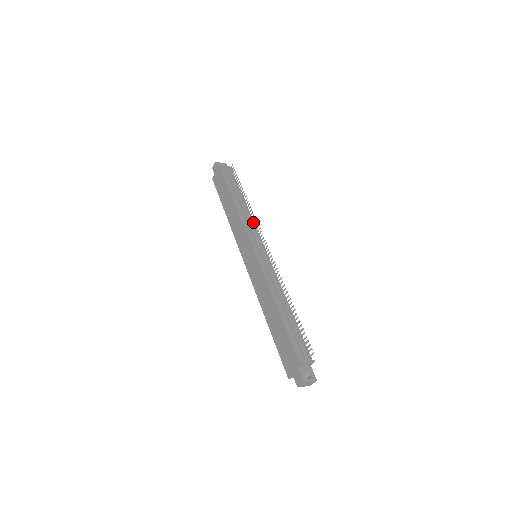
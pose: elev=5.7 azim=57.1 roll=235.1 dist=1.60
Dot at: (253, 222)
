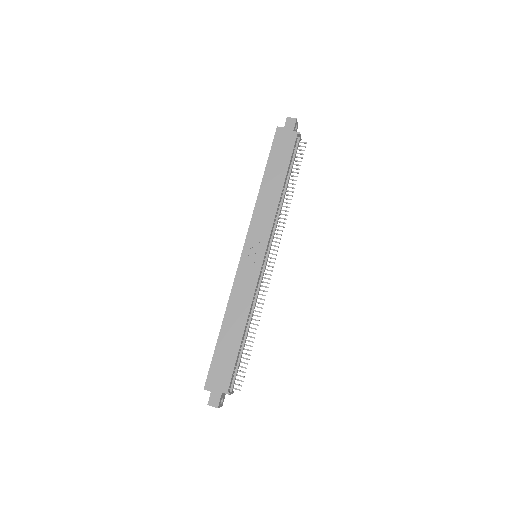
Dot at: occluded
